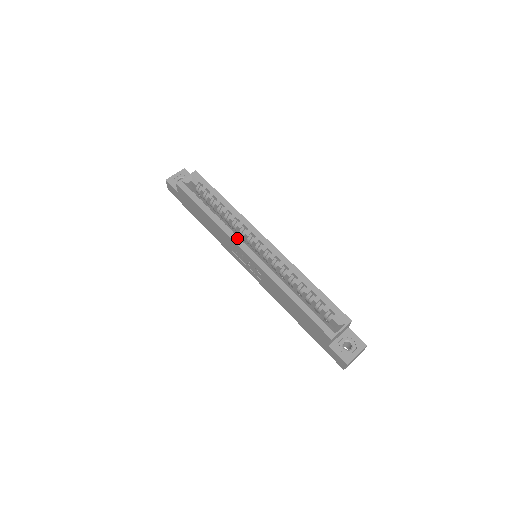
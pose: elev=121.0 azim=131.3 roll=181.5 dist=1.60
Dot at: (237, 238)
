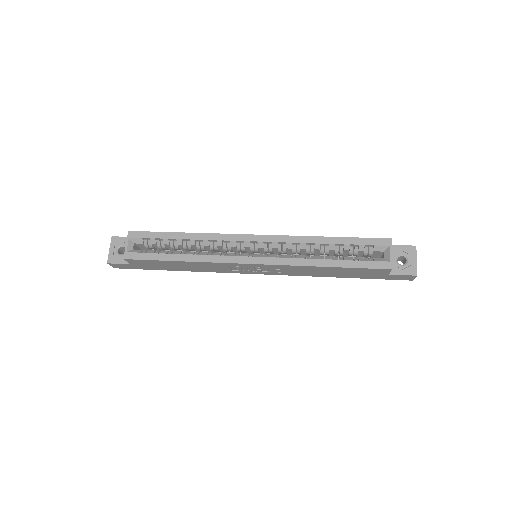
Dot at: (230, 258)
